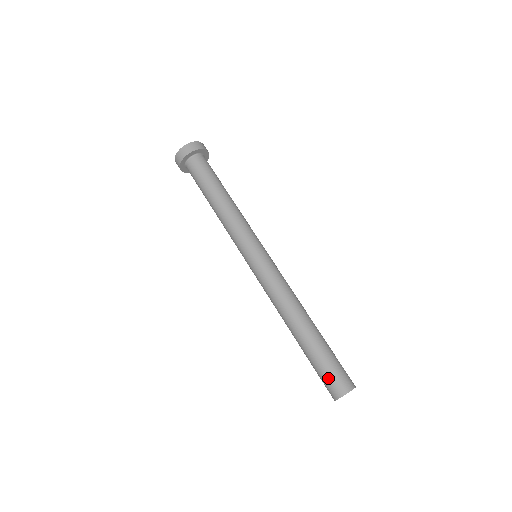
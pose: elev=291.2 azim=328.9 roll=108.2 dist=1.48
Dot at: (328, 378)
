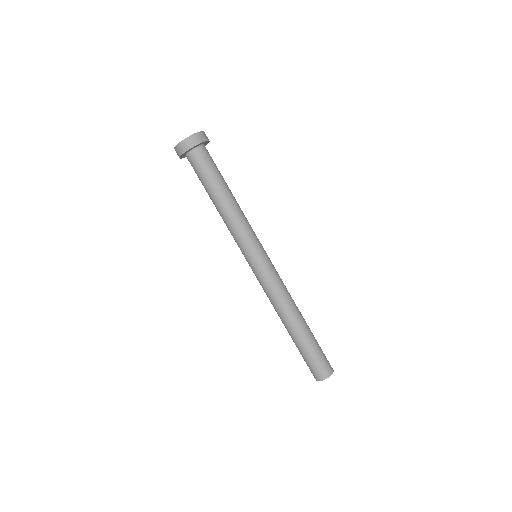
Dot at: (318, 364)
